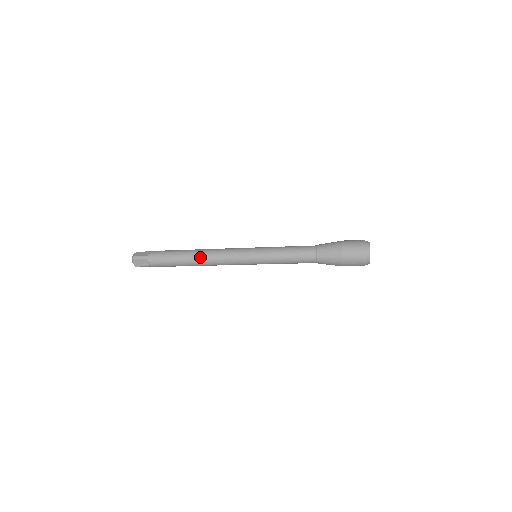
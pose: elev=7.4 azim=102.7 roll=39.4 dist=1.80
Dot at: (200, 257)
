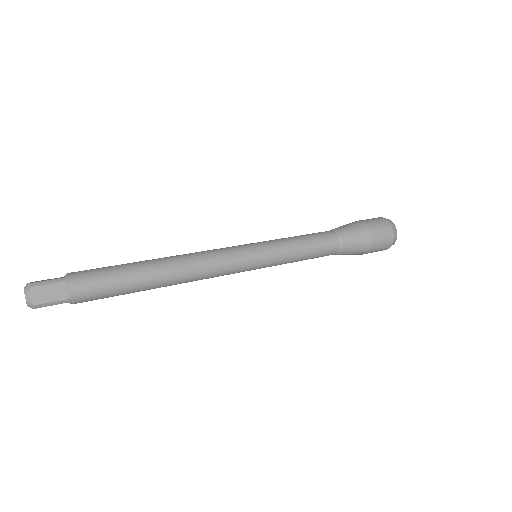
Dot at: (173, 262)
